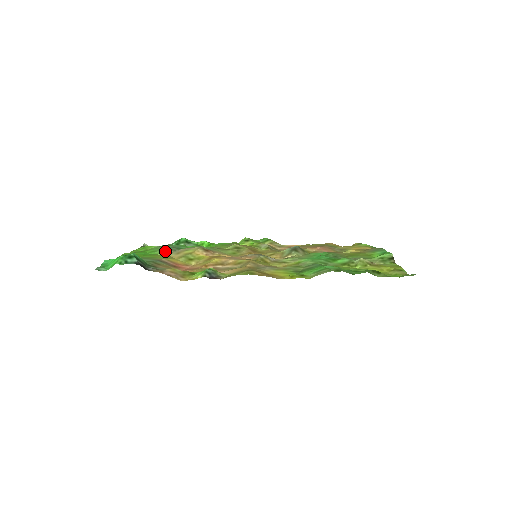
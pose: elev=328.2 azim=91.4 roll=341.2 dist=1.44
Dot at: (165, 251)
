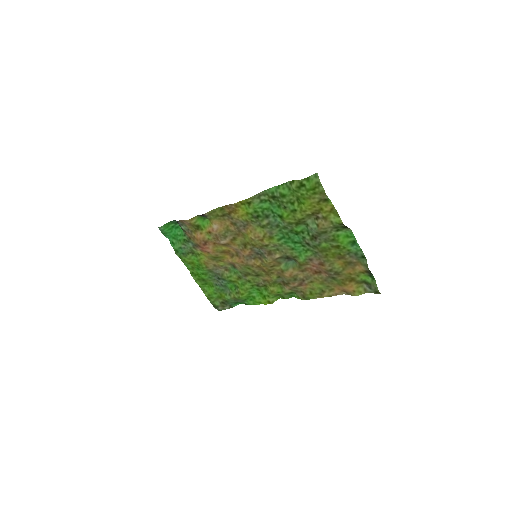
Dot at: (211, 271)
